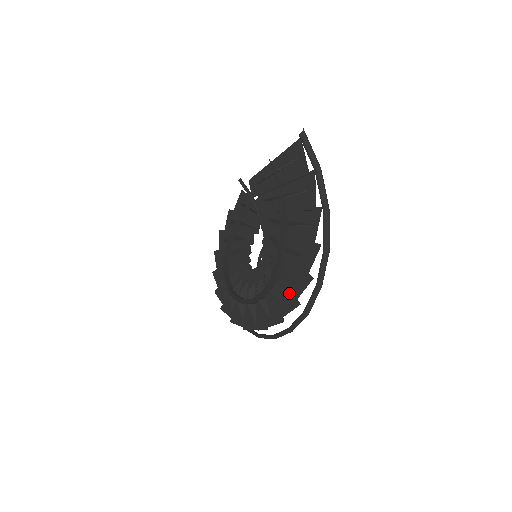
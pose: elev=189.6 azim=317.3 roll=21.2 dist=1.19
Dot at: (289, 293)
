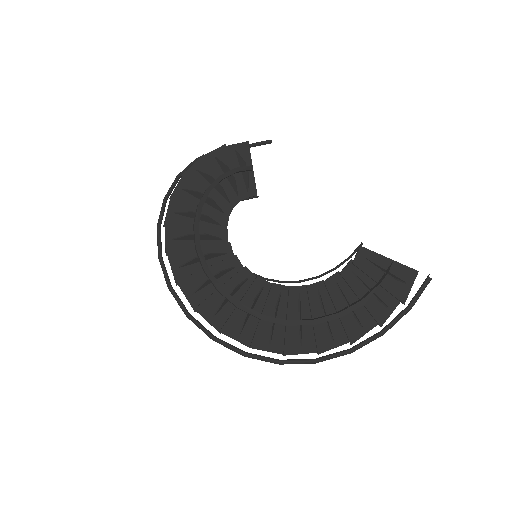
Dot at: (291, 344)
